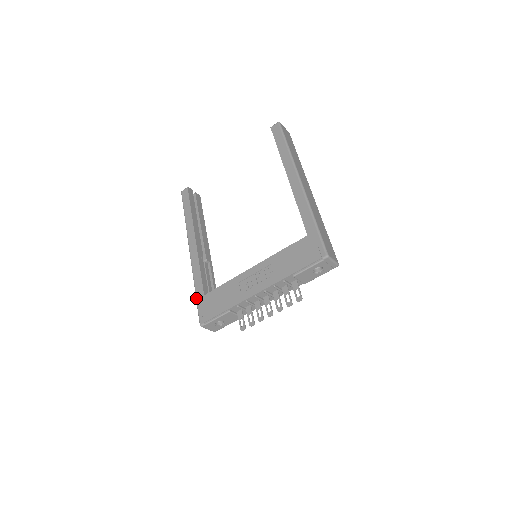
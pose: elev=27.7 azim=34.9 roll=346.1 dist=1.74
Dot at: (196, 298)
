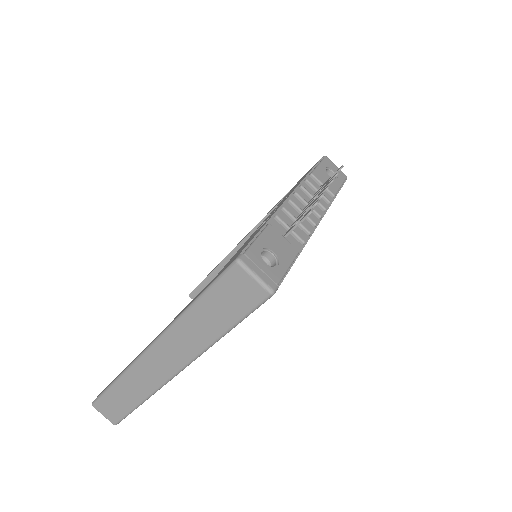
Dot at: (200, 293)
